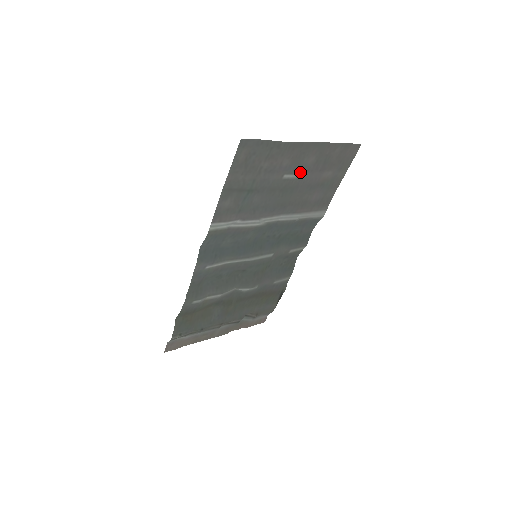
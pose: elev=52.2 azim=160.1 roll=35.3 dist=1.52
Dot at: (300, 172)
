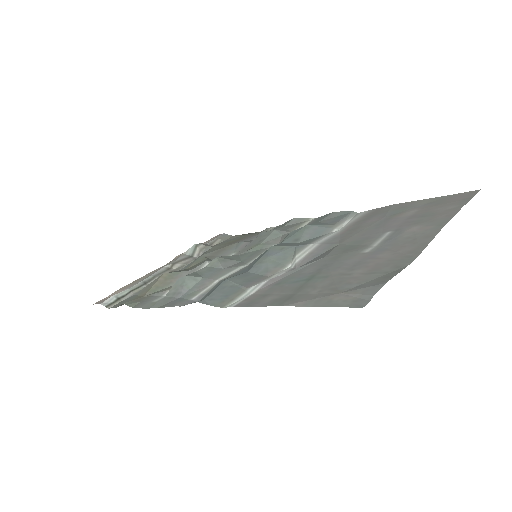
Dot at: (387, 237)
